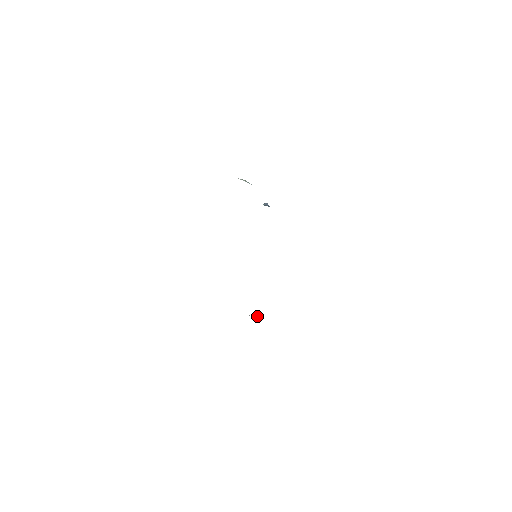
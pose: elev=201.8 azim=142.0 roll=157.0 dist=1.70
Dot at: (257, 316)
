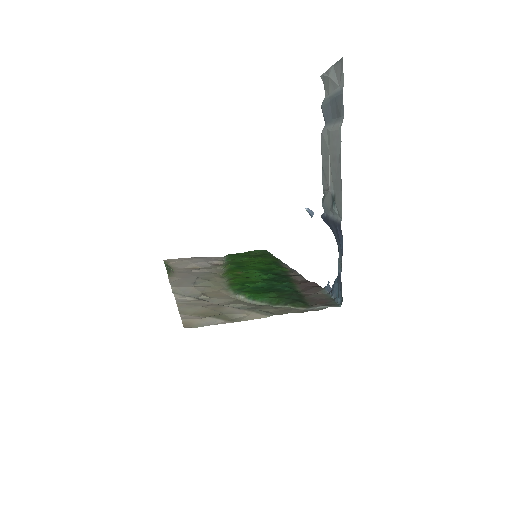
Dot at: (170, 268)
